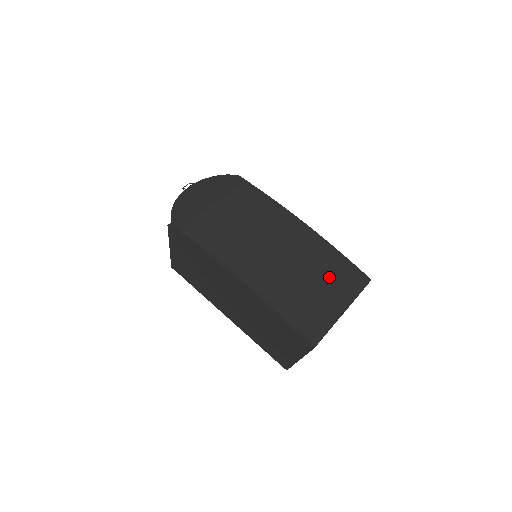
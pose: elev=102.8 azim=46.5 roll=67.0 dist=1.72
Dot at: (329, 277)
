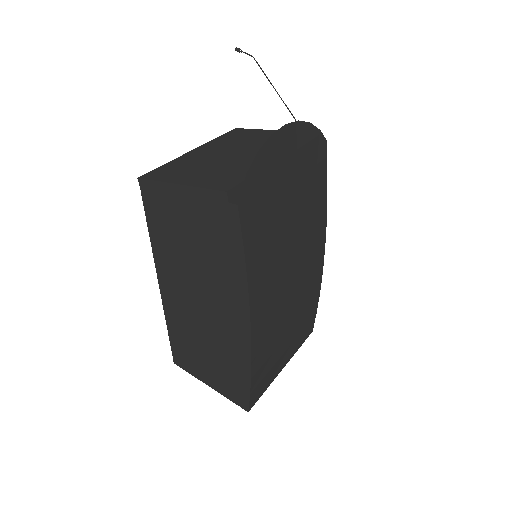
Dot at: (299, 329)
